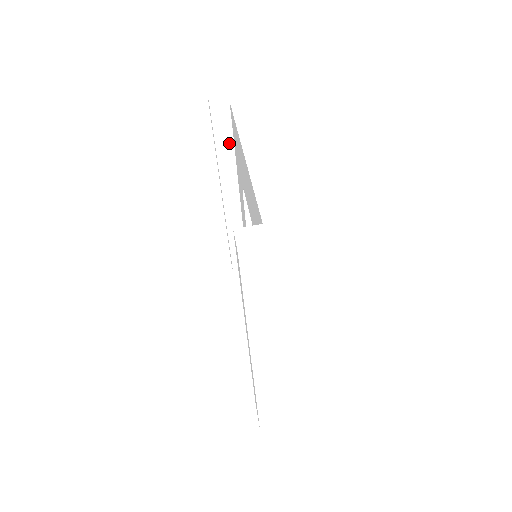
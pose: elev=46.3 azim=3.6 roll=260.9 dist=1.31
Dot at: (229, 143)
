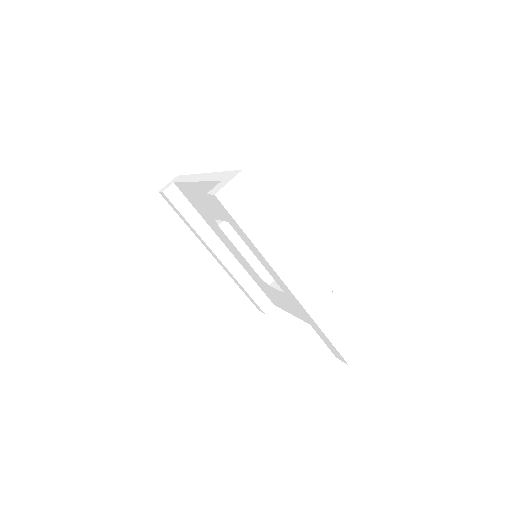
Dot at: (192, 210)
